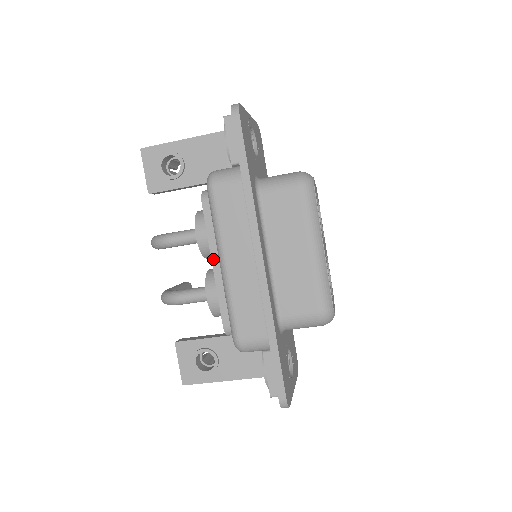
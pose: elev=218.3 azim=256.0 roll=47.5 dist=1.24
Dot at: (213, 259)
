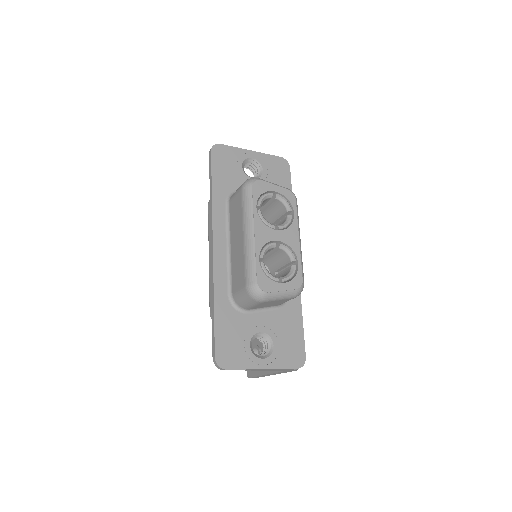
Dot at: occluded
